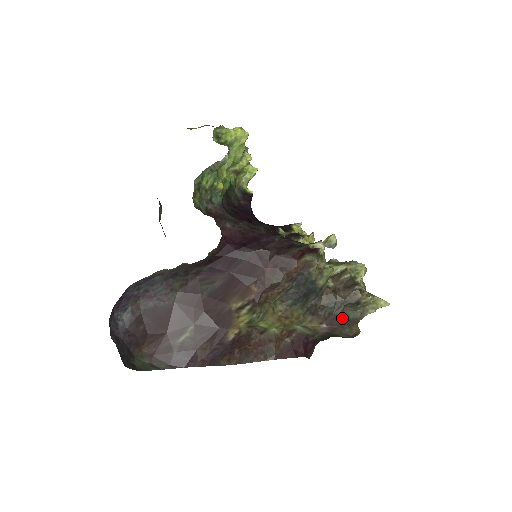
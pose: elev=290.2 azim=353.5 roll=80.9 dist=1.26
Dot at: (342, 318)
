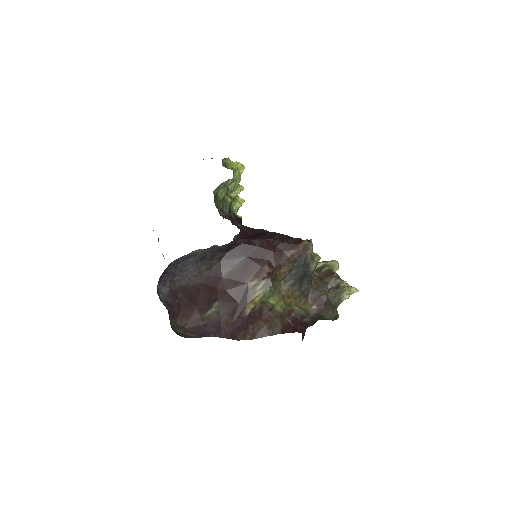
Dot at: (327, 300)
